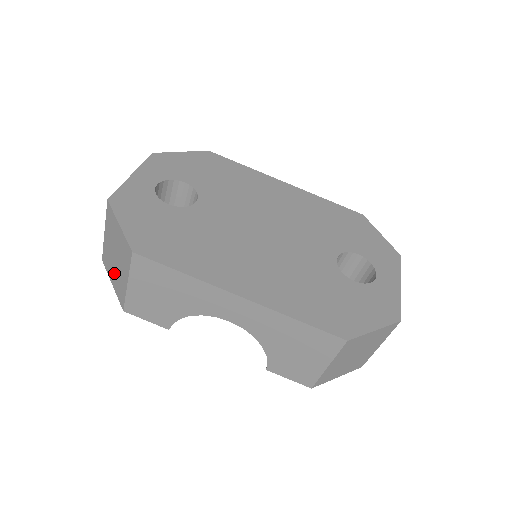
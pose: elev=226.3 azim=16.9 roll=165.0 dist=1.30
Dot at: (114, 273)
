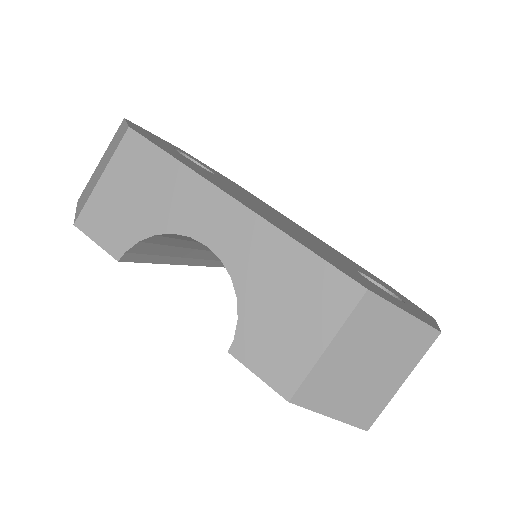
Dot at: (87, 191)
